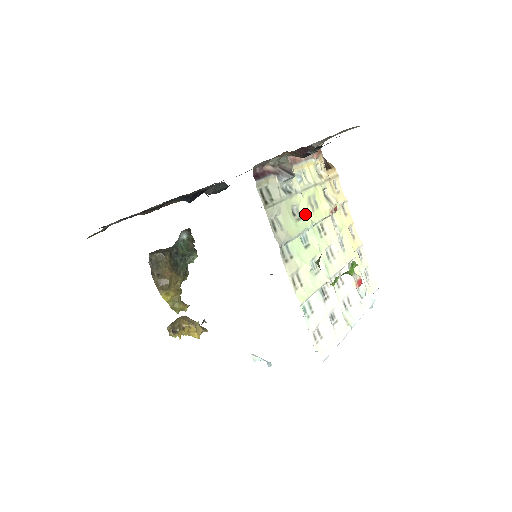
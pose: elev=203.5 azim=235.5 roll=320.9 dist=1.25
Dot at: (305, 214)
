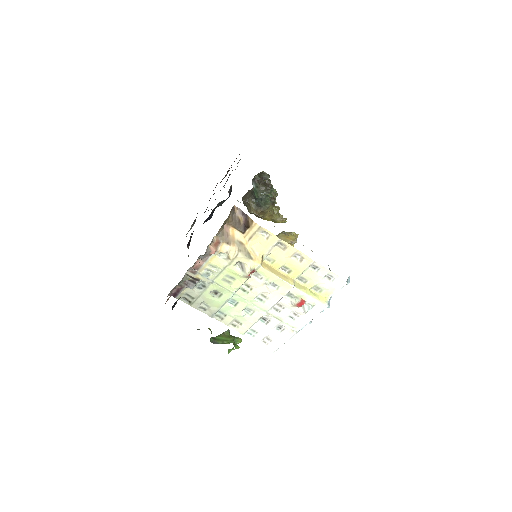
Dot at: (224, 291)
